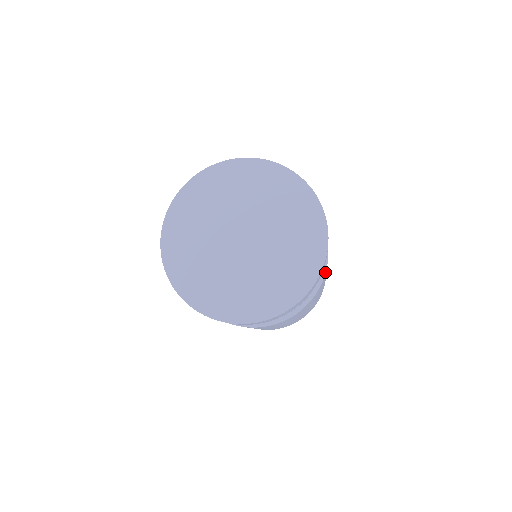
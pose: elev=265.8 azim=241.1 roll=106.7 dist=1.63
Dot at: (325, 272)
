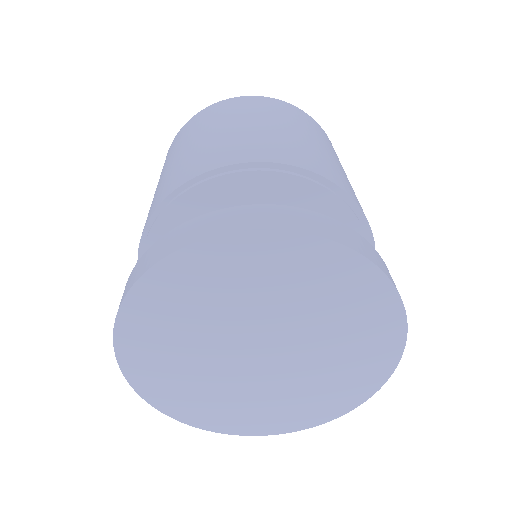
Dot at: (372, 235)
